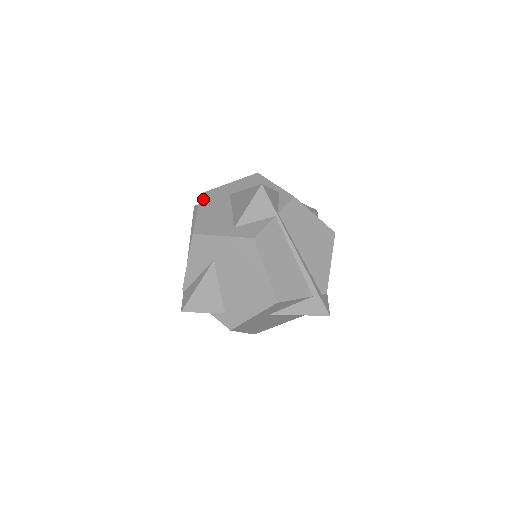
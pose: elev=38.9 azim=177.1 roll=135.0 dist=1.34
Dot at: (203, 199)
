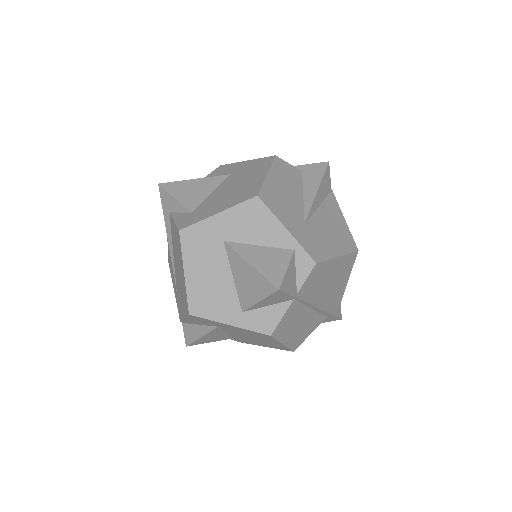
Dot at: (186, 245)
